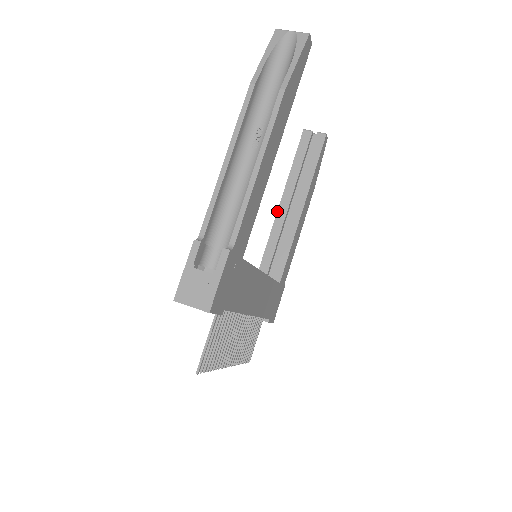
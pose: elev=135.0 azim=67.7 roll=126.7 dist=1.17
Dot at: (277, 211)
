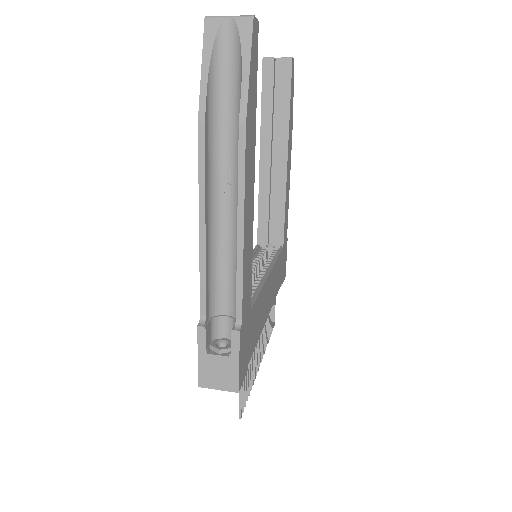
Dot at: (259, 169)
